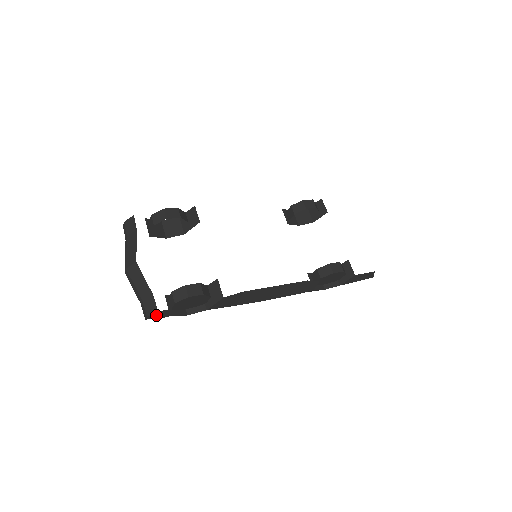
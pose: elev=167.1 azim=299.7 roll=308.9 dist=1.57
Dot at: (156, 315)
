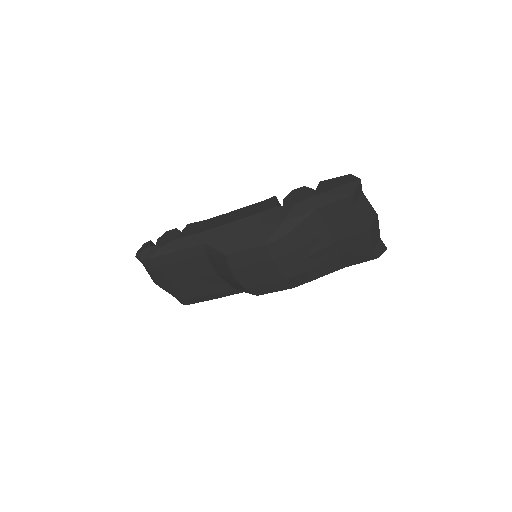
Dot at: (142, 248)
